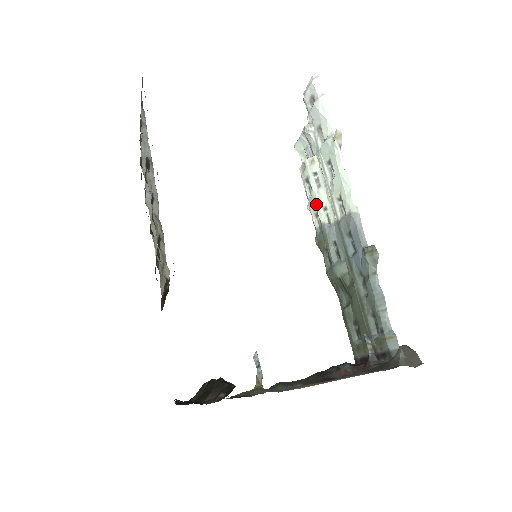
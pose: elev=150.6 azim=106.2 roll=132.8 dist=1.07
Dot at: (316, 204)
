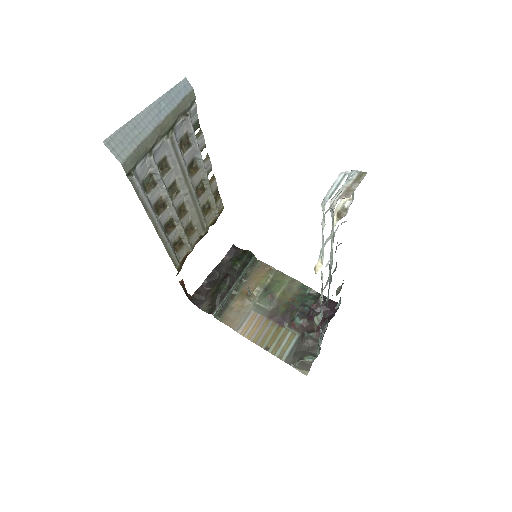
Dot at: occluded
